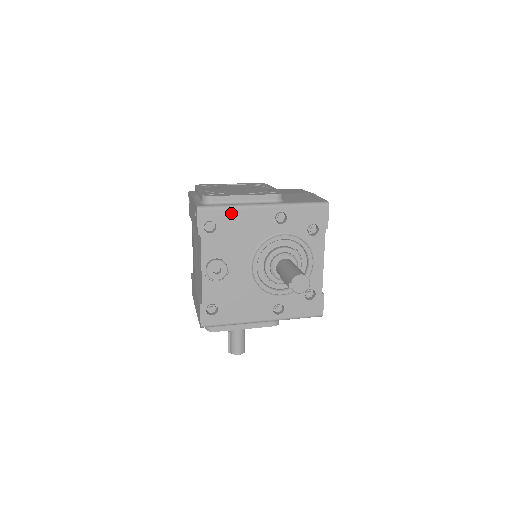
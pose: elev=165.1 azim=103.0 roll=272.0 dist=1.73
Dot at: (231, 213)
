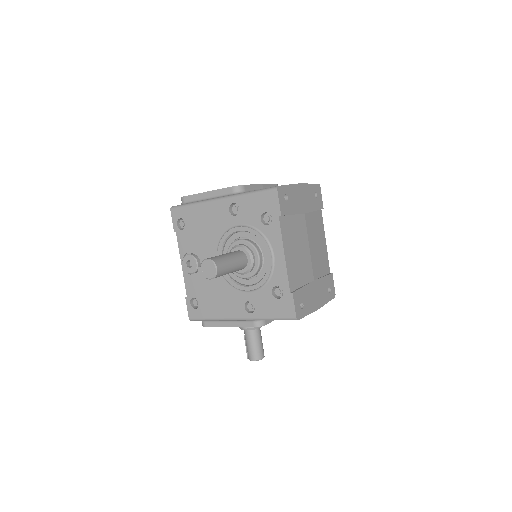
Dot at: (194, 209)
